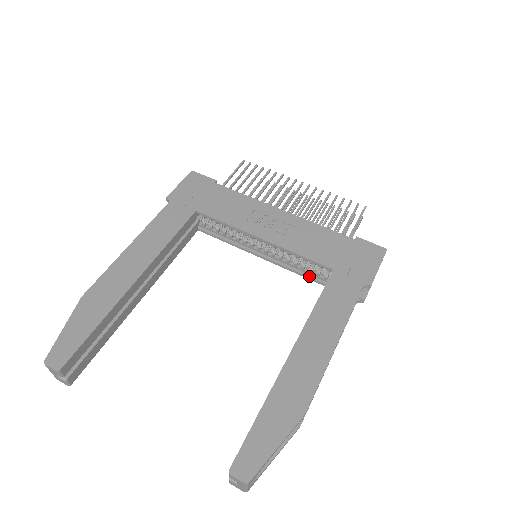
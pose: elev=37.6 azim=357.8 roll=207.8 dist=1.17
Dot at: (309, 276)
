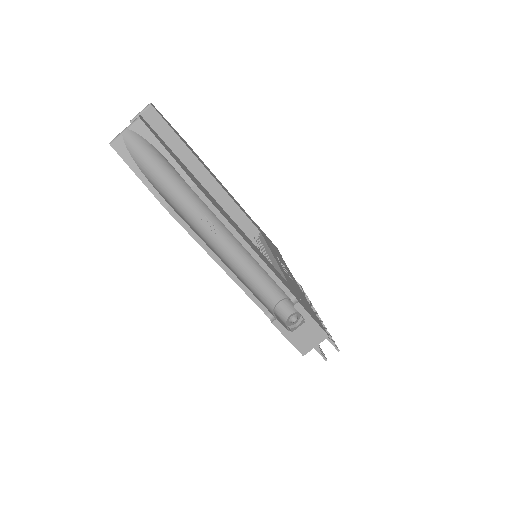
Dot at: occluded
